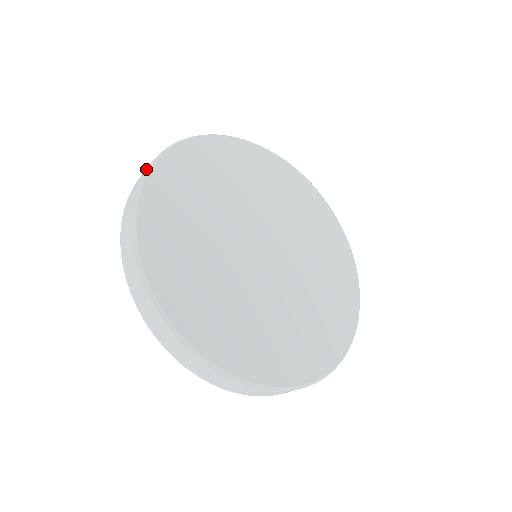
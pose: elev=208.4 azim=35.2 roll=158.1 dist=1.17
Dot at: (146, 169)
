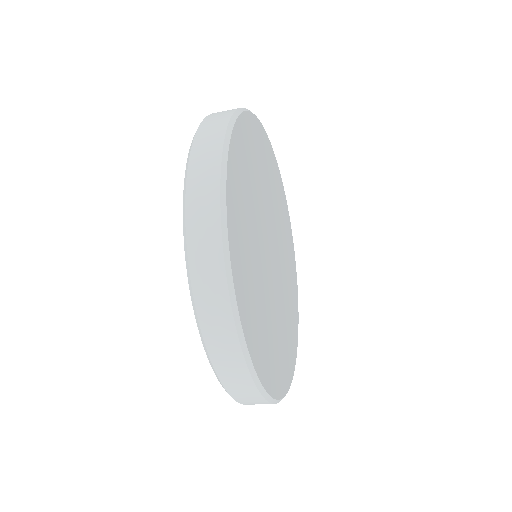
Dot at: occluded
